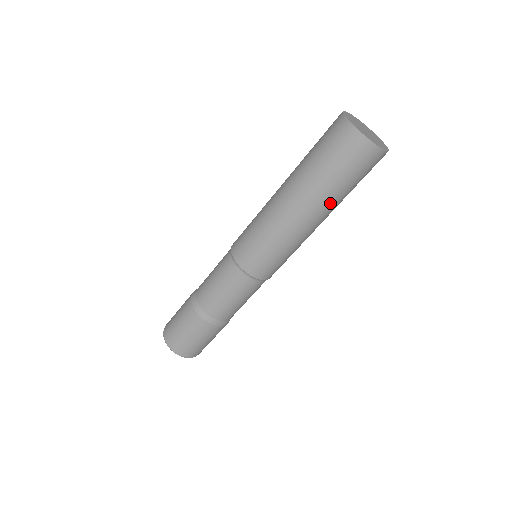
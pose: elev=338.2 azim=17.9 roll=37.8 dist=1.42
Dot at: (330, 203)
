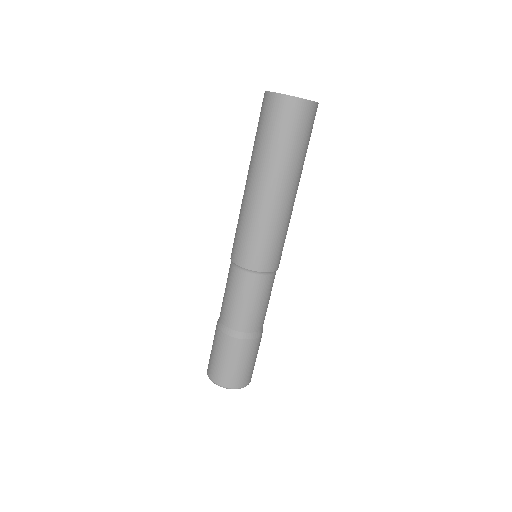
Dot at: (265, 163)
